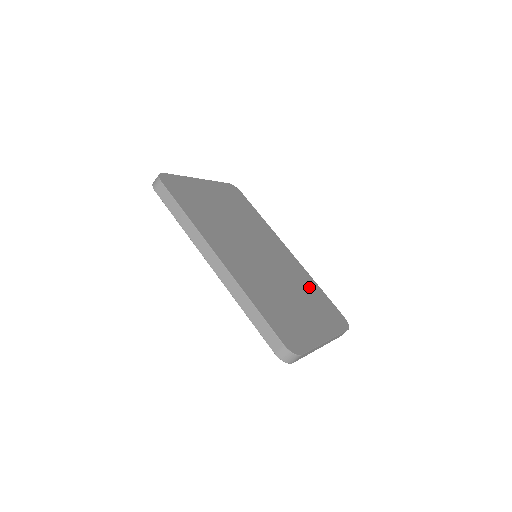
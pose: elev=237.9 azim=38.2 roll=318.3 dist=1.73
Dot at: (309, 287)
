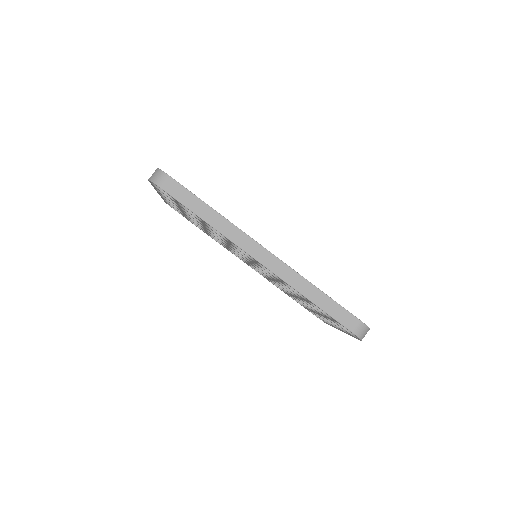
Dot at: occluded
